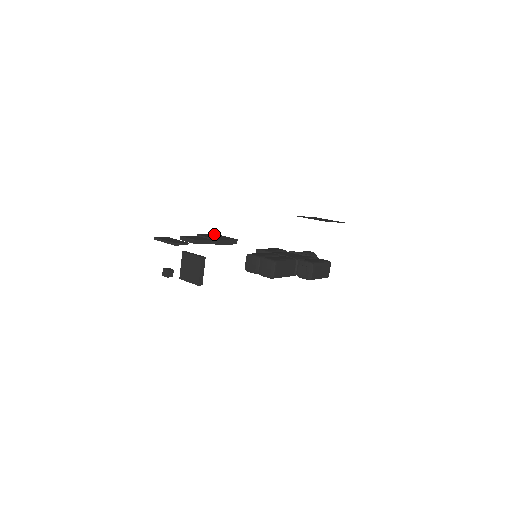
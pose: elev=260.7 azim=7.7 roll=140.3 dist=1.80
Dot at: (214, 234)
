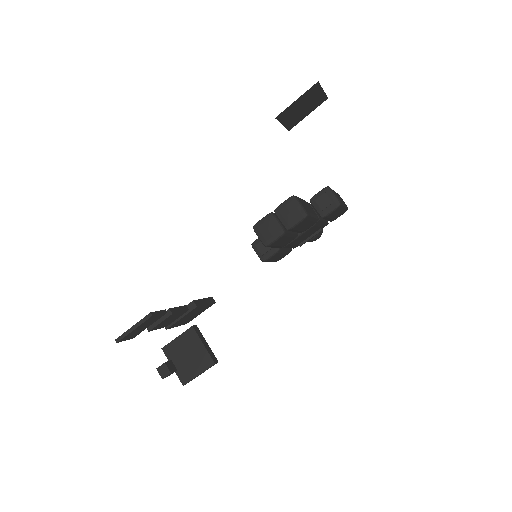
Dot at: occluded
